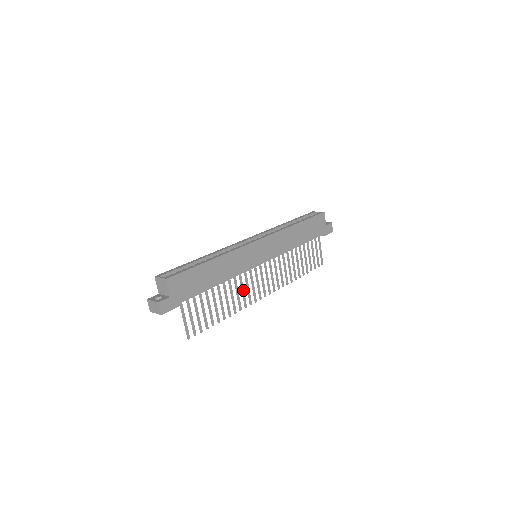
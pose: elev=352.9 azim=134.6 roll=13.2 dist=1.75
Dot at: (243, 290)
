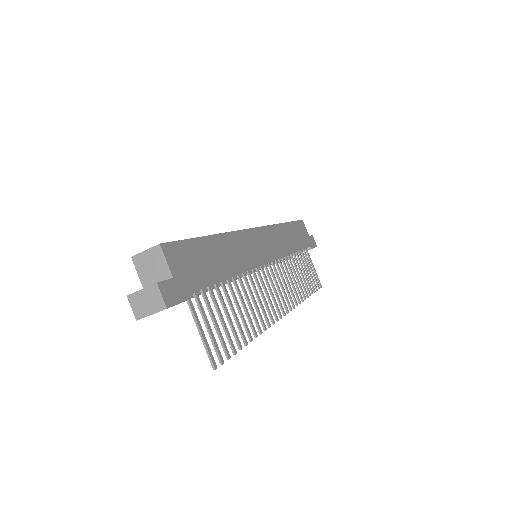
Dot at: (259, 298)
